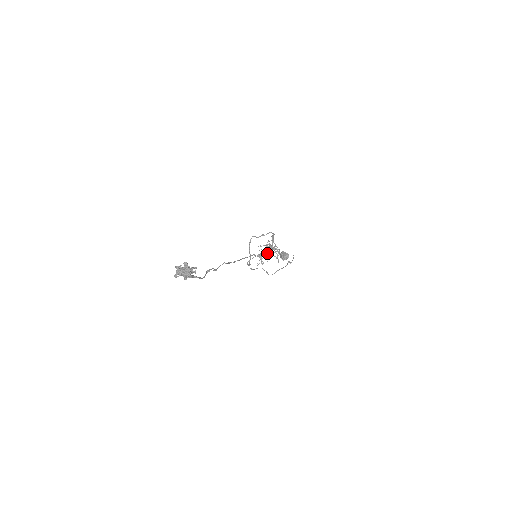
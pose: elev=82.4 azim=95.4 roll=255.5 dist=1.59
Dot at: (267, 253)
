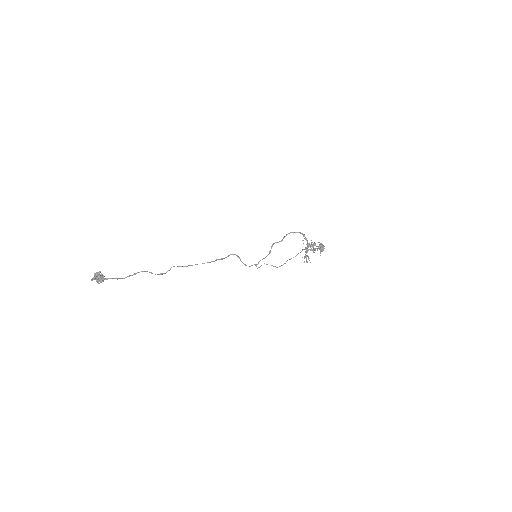
Dot at: occluded
